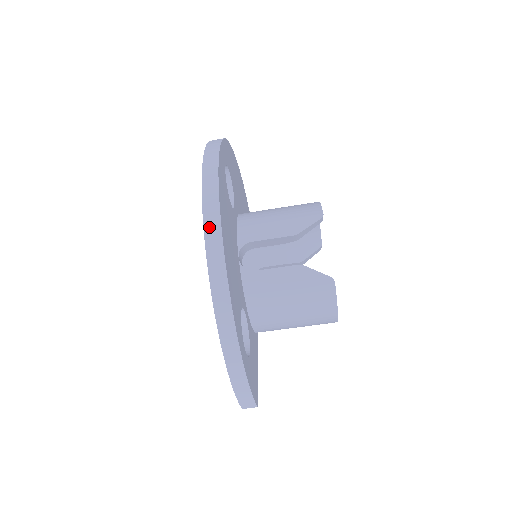
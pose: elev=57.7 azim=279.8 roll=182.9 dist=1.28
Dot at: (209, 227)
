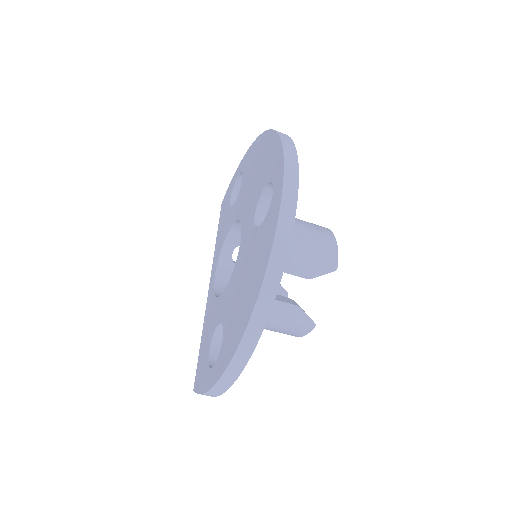
Dot at: (263, 298)
